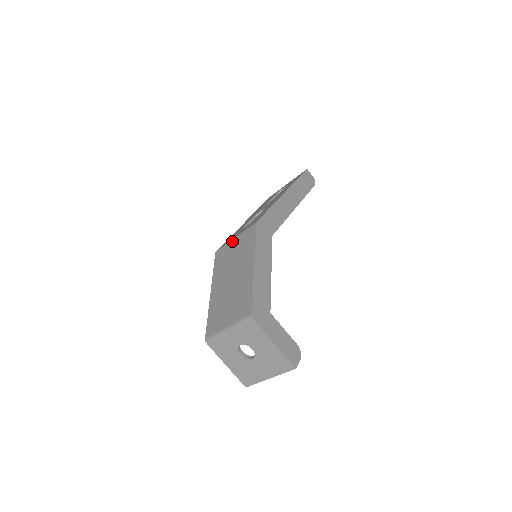
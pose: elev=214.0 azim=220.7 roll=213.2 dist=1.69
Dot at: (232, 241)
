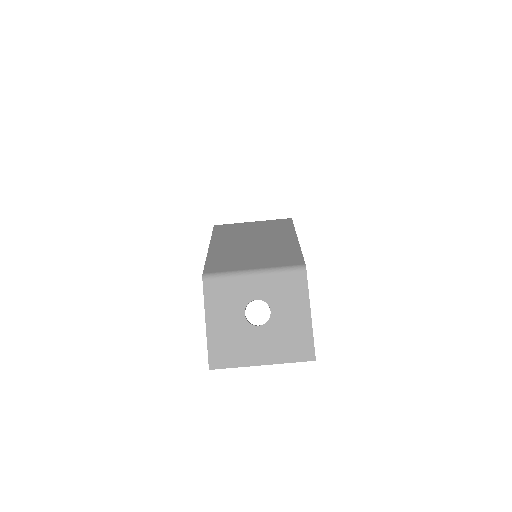
Dot at: (248, 222)
